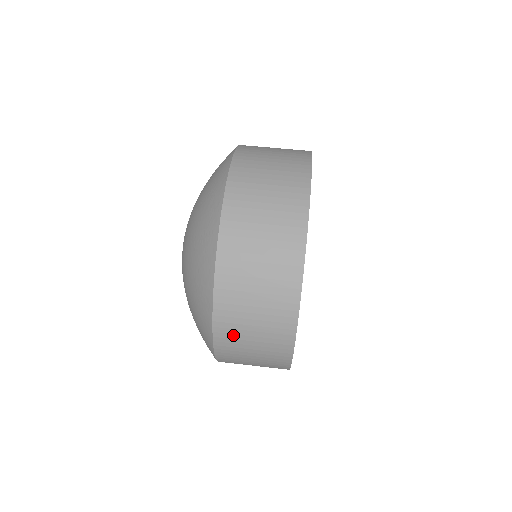
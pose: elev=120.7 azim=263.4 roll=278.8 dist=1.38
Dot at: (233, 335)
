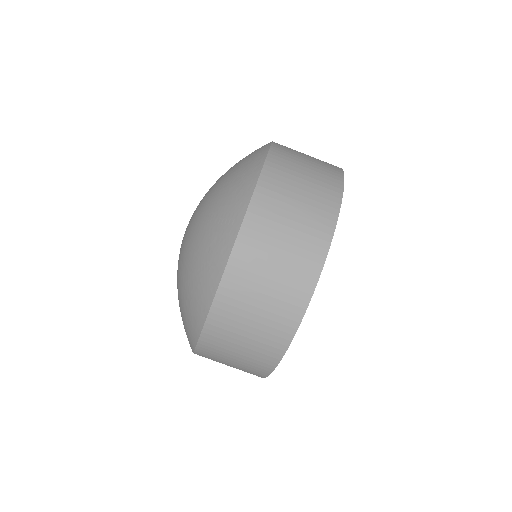
Dot at: (227, 326)
